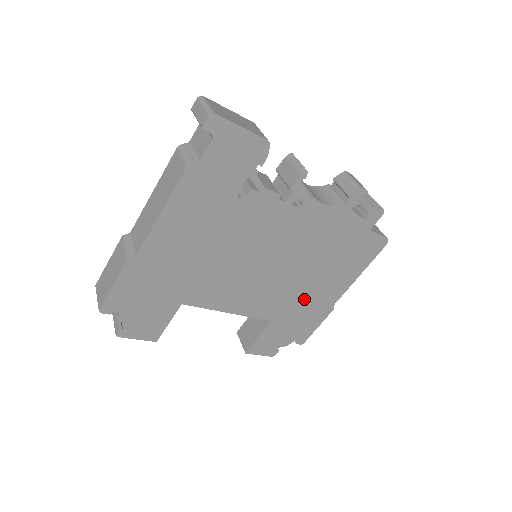
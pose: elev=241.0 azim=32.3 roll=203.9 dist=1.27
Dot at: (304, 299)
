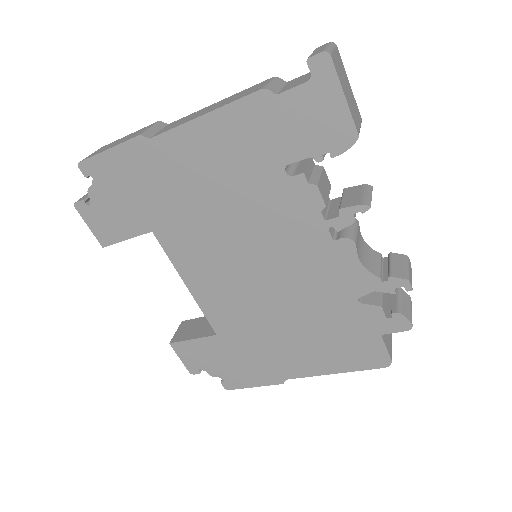
Dot at: (263, 343)
